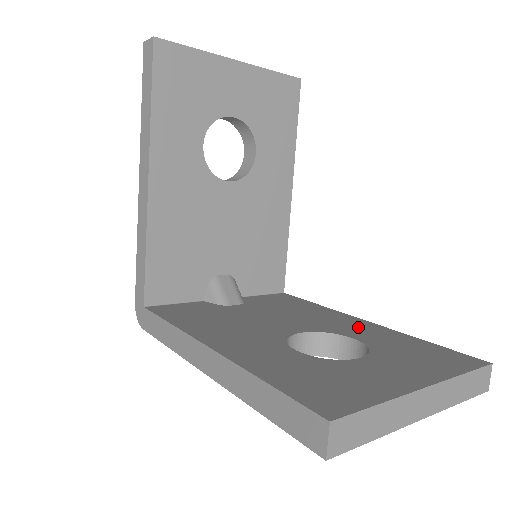
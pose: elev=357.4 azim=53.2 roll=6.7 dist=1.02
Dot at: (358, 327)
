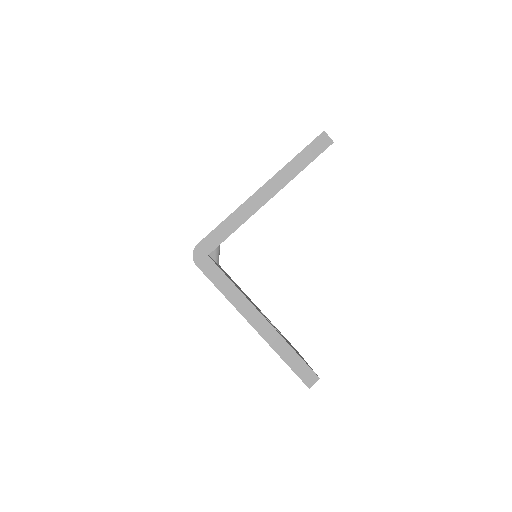
Dot at: occluded
